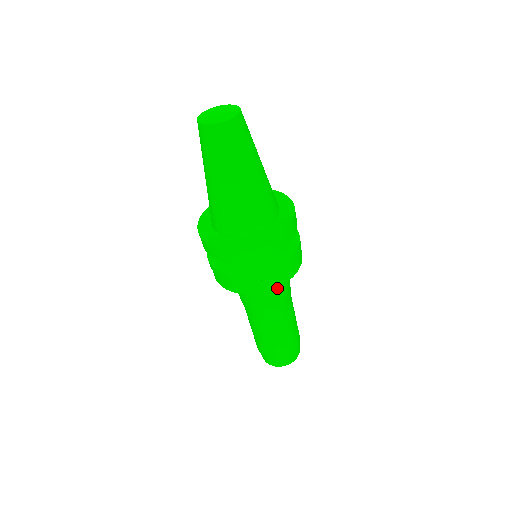
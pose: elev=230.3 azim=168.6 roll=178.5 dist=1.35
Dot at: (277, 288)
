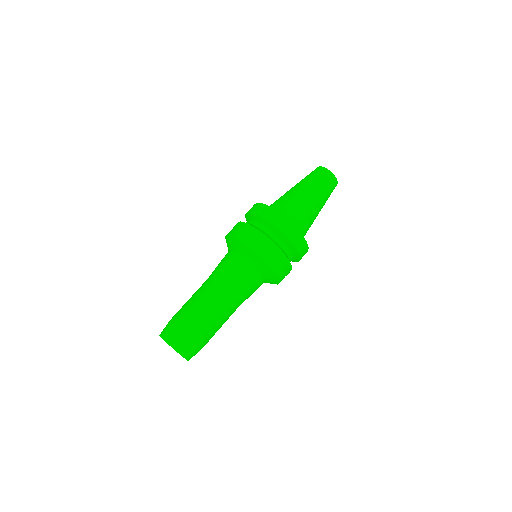
Dot at: (240, 261)
